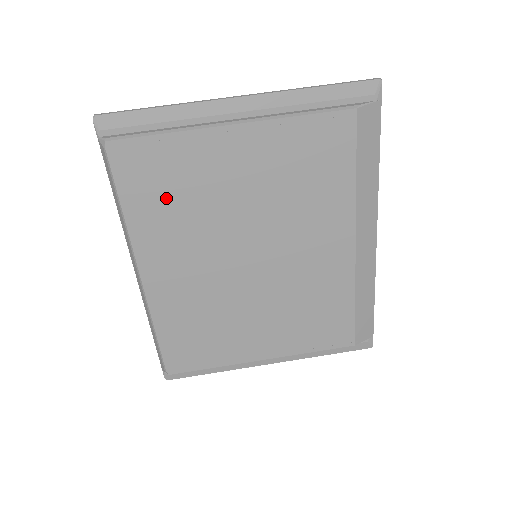
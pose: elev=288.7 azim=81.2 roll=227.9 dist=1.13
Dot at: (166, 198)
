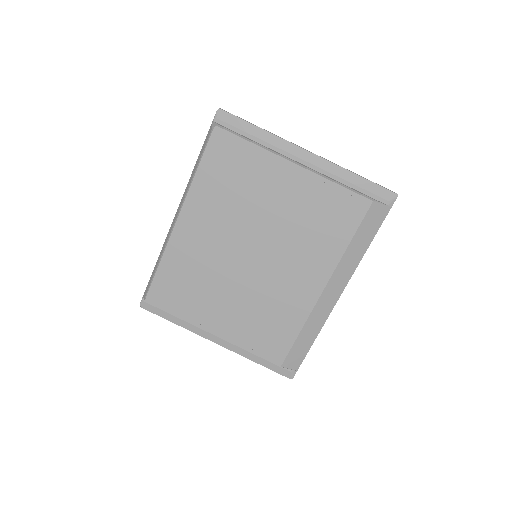
Dot at: (227, 181)
